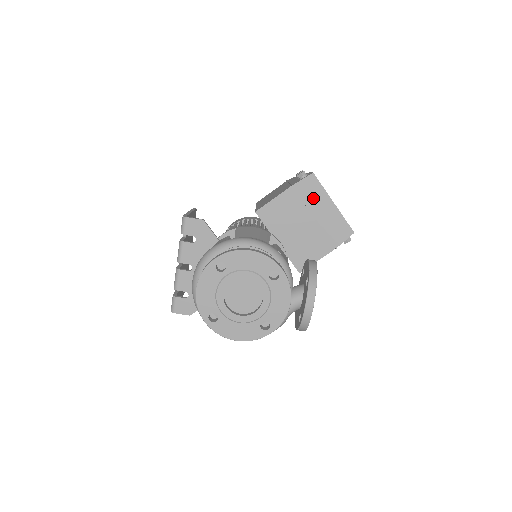
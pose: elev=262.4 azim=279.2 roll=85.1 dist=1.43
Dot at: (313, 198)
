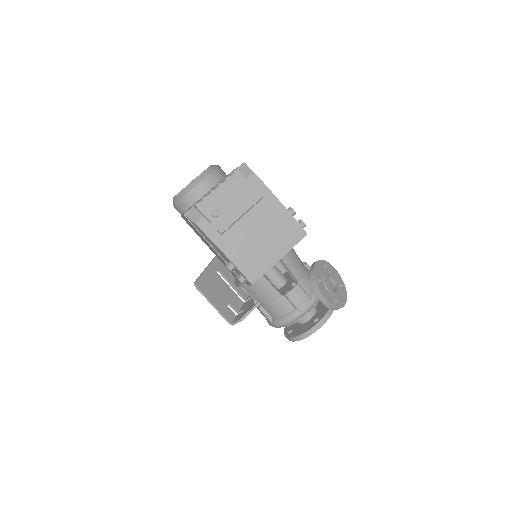
Dot at: occluded
